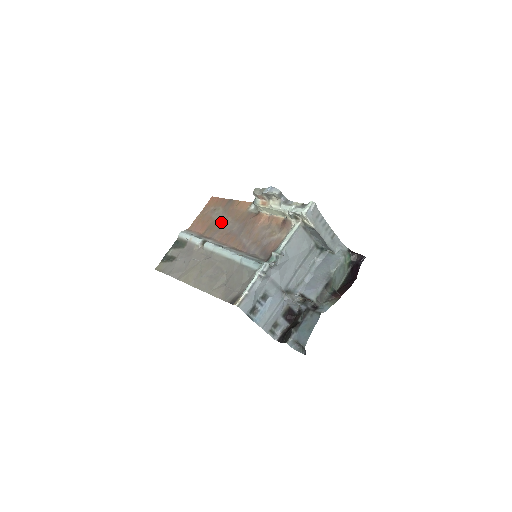
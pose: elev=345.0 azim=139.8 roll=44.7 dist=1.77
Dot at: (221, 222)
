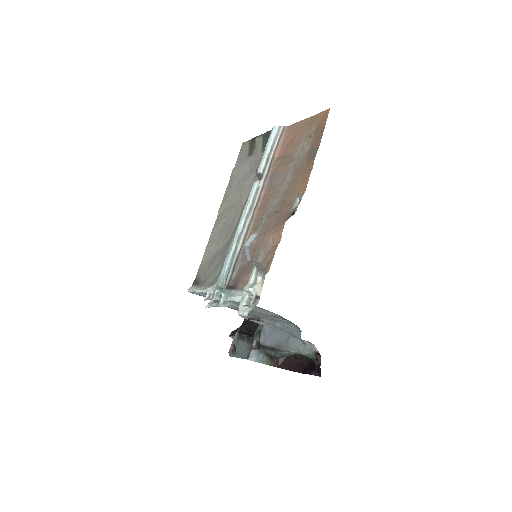
Dot at: (289, 169)
